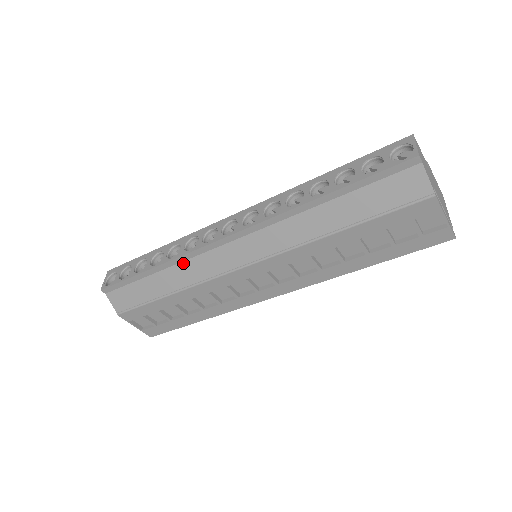
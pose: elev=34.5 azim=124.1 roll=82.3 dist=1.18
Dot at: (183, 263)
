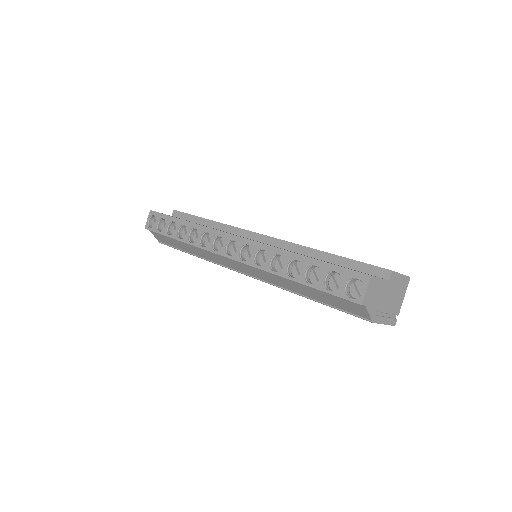
Dot at: (199, 248)
